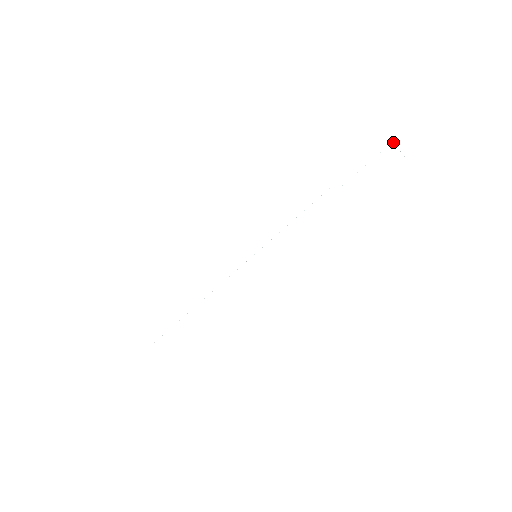
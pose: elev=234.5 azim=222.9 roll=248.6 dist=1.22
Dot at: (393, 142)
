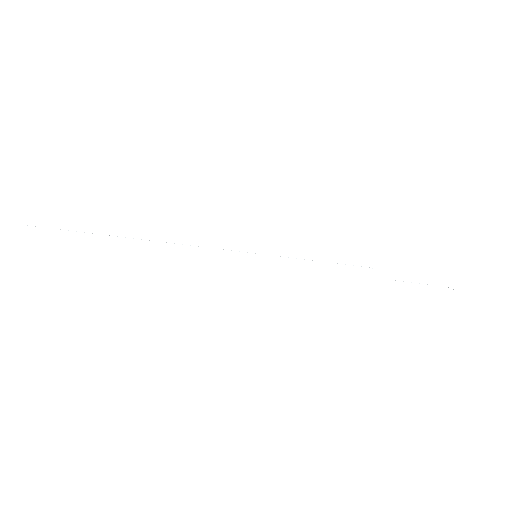
Dot at: occluded
